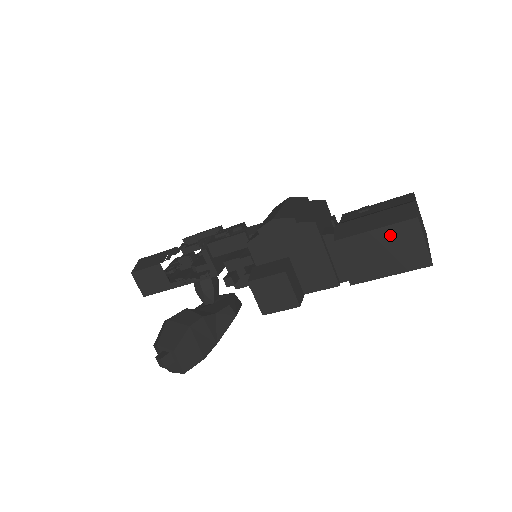
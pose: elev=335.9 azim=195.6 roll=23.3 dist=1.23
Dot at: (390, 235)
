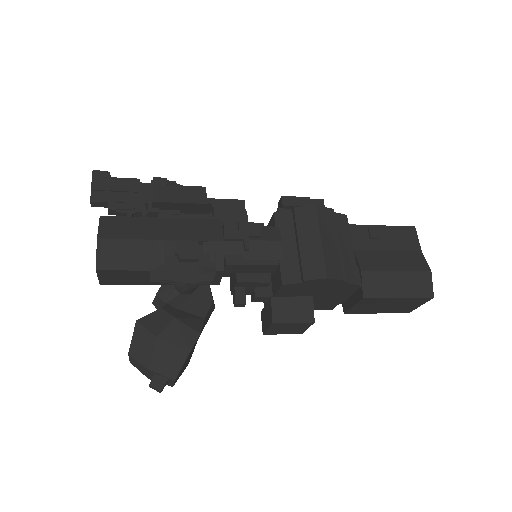
Dot at: (405, 301)
